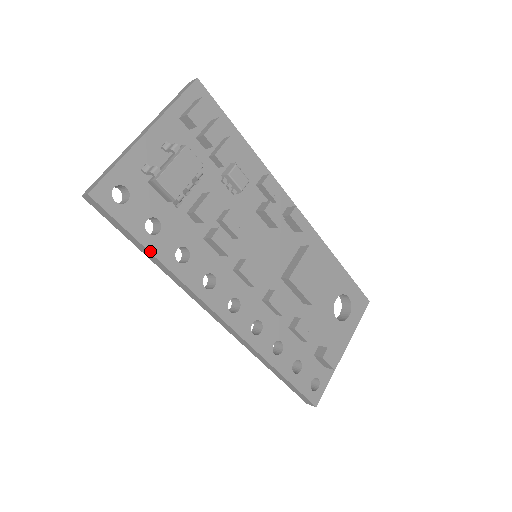
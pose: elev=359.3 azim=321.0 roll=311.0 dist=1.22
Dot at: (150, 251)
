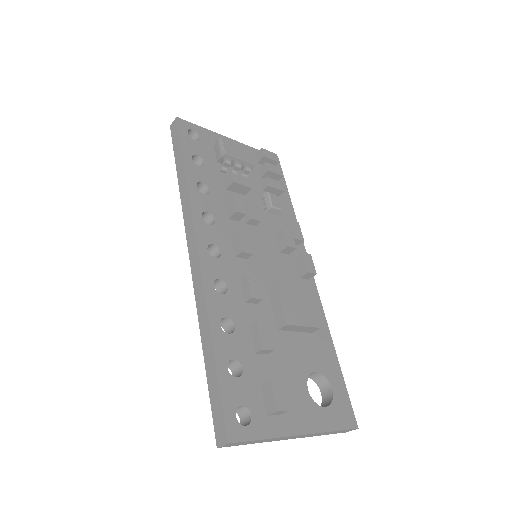
Dot at: (185, 164)
